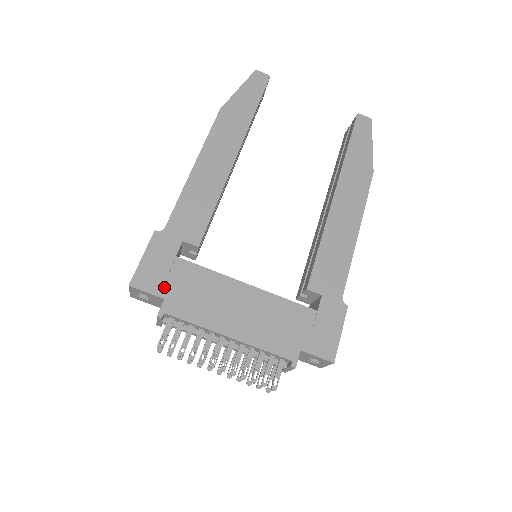
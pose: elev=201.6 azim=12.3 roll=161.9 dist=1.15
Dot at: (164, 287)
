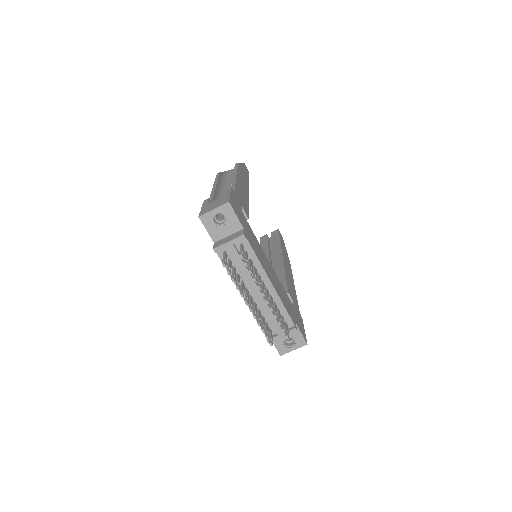
Dot at: (242, 222)
